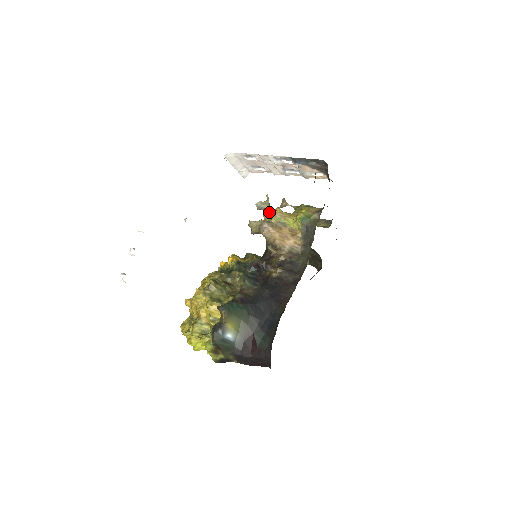
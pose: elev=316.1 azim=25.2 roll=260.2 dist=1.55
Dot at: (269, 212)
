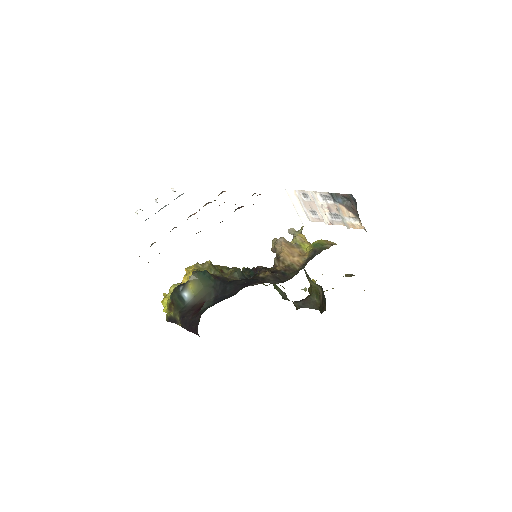
Dot at: occluded
